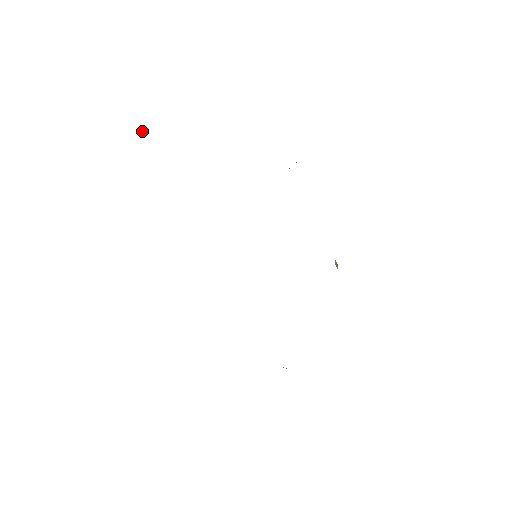
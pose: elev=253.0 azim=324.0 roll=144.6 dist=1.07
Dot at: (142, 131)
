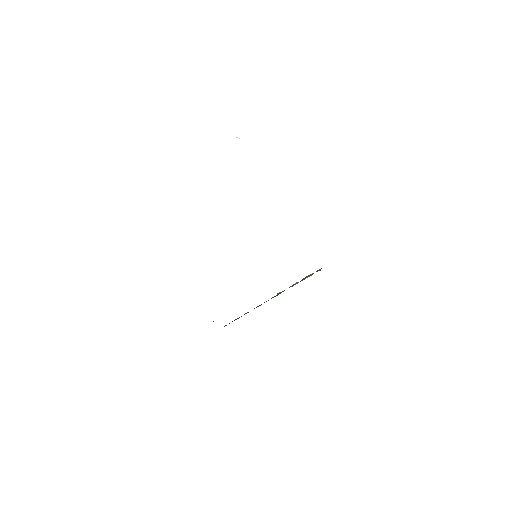
Dot at: (237, 137)
